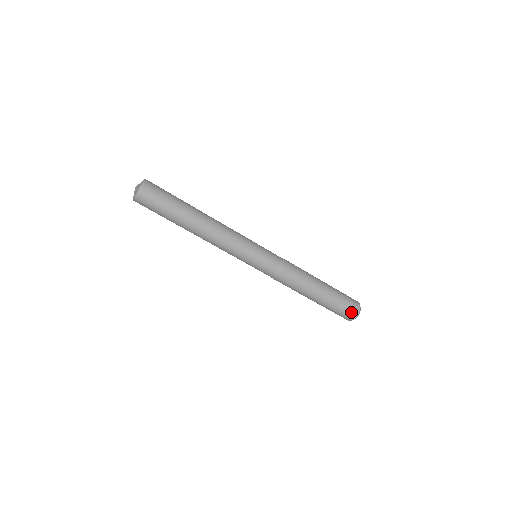
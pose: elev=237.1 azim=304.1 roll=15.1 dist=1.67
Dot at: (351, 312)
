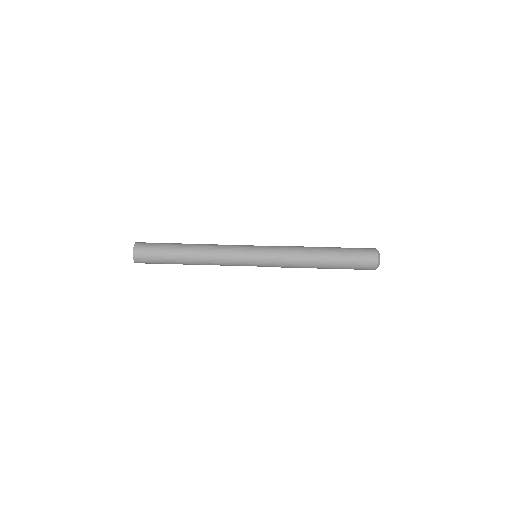
Dot at: (367, 248)
